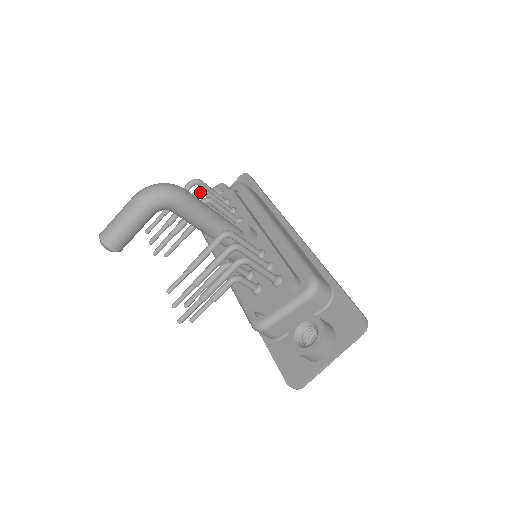
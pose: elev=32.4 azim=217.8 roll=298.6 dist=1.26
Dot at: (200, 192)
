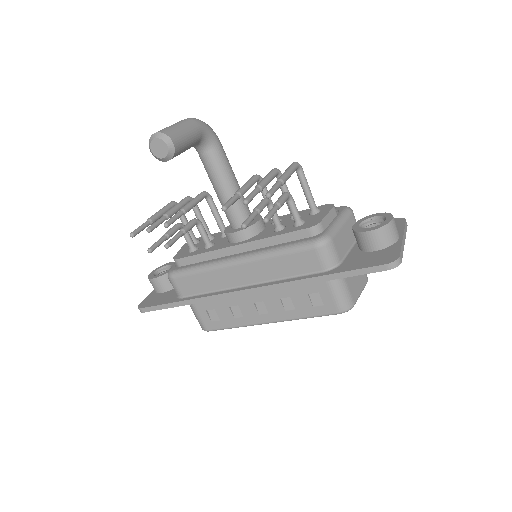
Dot at: (191, 198)
